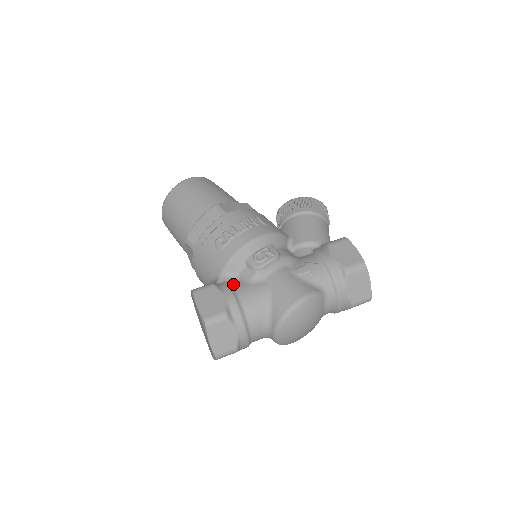
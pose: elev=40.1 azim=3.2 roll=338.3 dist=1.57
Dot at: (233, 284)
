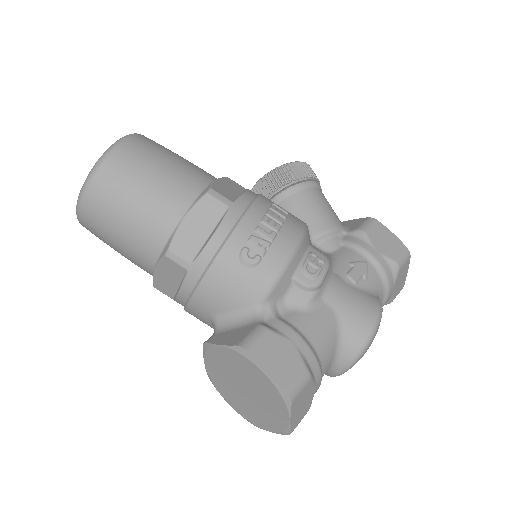
Dot at: (285, 318)
